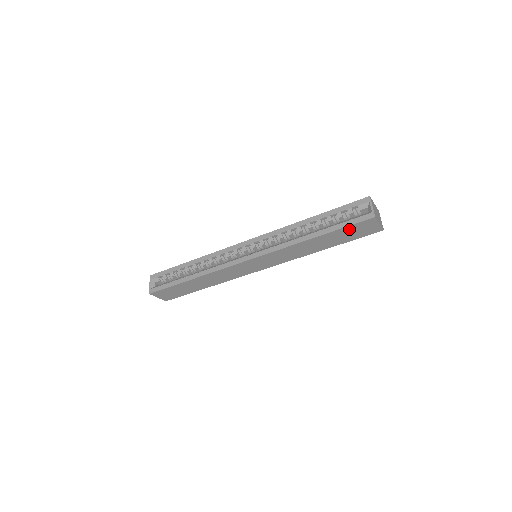
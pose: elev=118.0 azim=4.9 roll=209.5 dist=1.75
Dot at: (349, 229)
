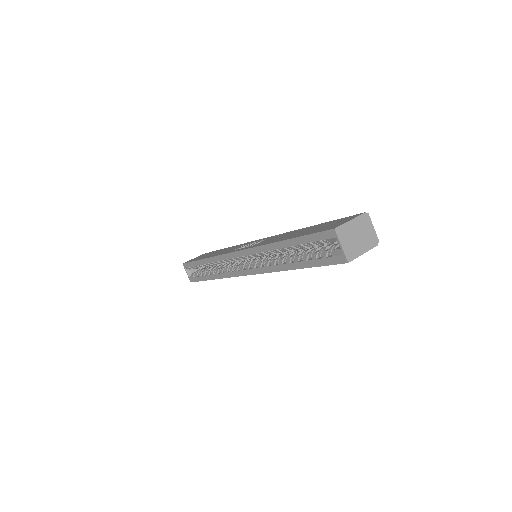
Dot at: occluded
